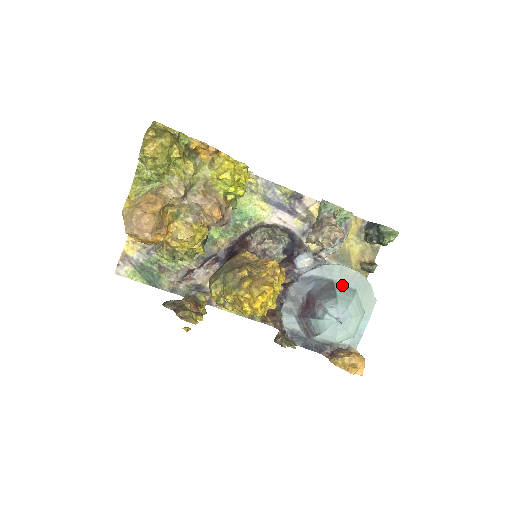
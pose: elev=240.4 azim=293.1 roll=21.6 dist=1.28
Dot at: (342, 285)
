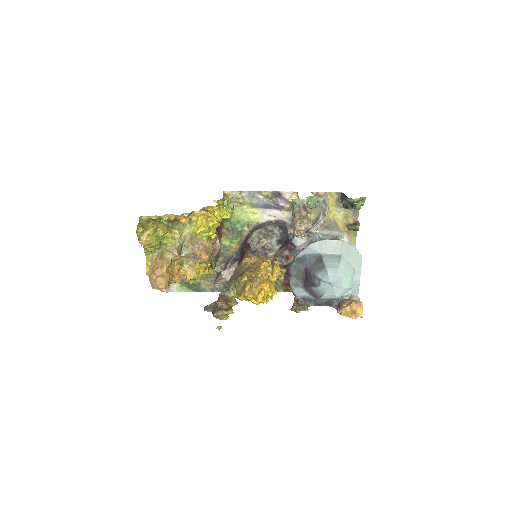
Dot at: (329, 255)
